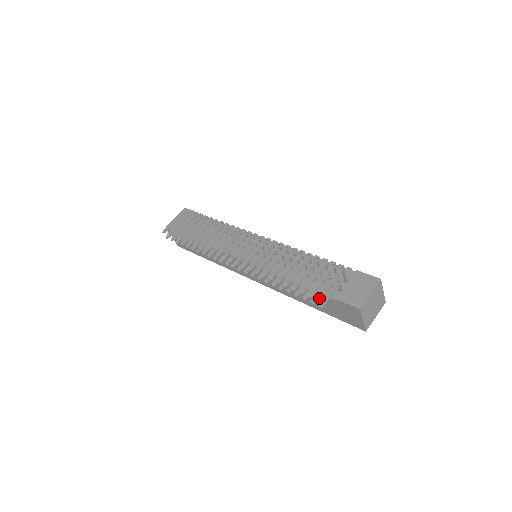
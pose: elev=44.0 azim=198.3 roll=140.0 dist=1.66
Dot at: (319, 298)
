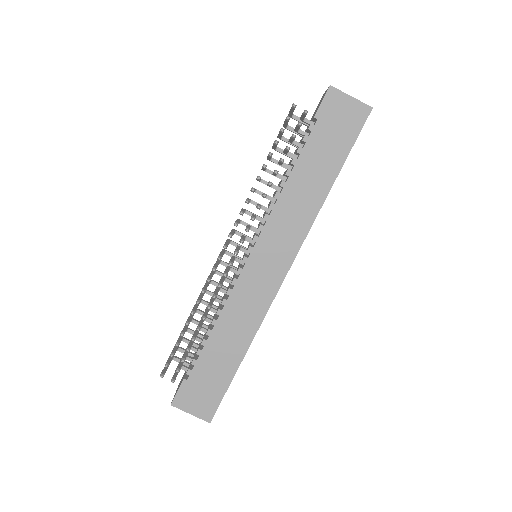
Dot at: (292, 105)
